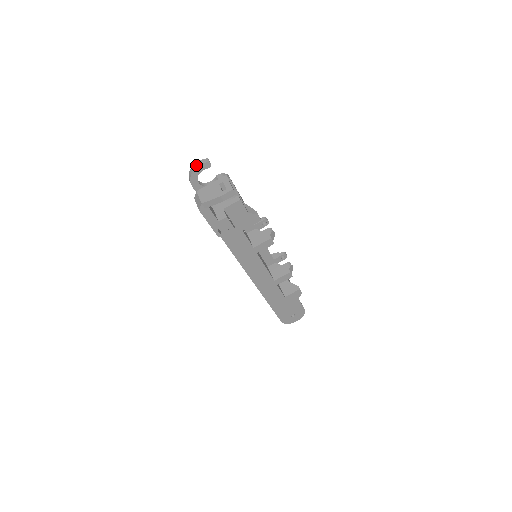
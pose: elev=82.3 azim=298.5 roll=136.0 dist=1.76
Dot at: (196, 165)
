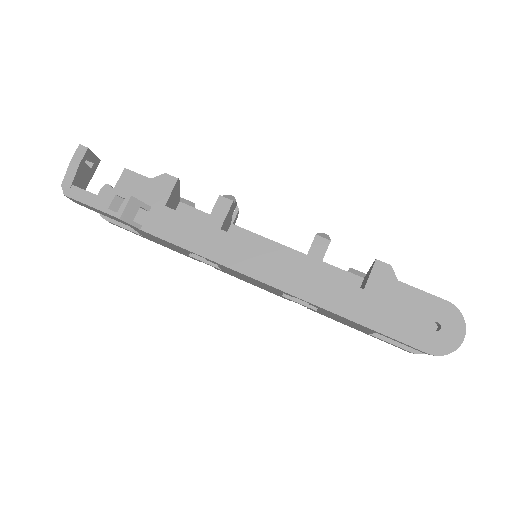
Dot at: occluded
